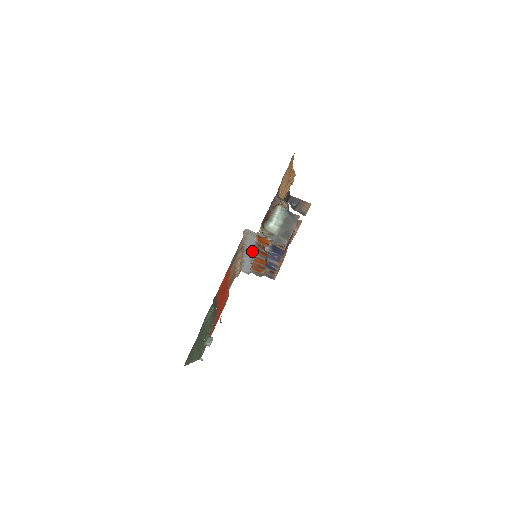
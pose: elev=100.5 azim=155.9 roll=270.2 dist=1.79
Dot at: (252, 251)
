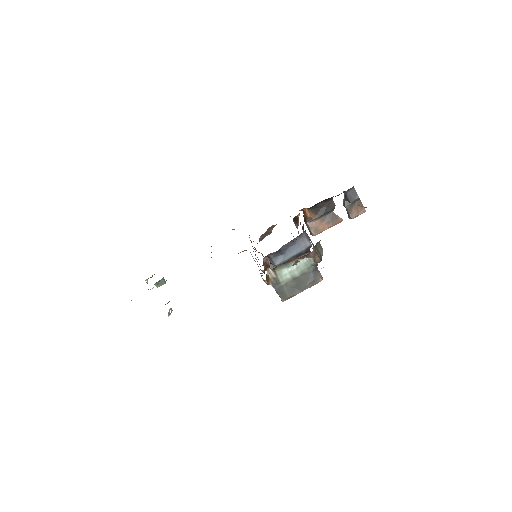
Dot at: occluded
